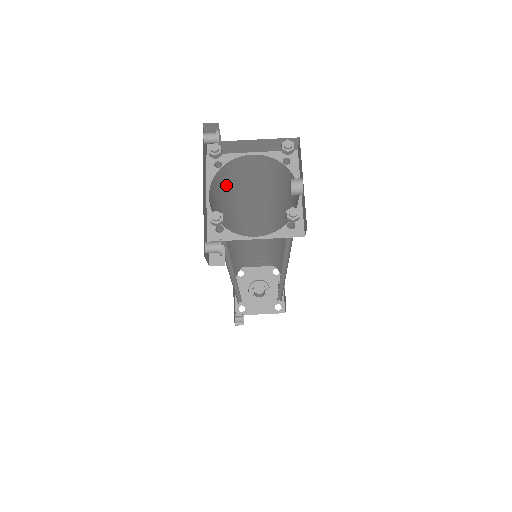
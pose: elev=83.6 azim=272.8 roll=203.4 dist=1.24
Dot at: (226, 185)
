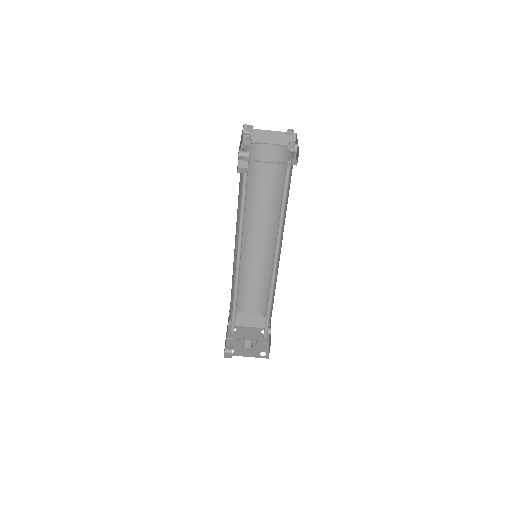
Dot at: (249, 168)
